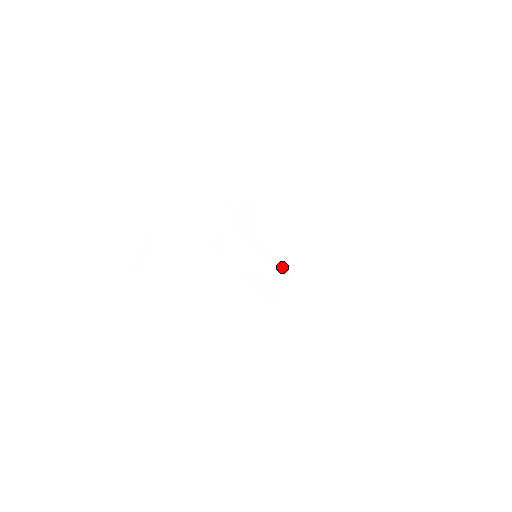
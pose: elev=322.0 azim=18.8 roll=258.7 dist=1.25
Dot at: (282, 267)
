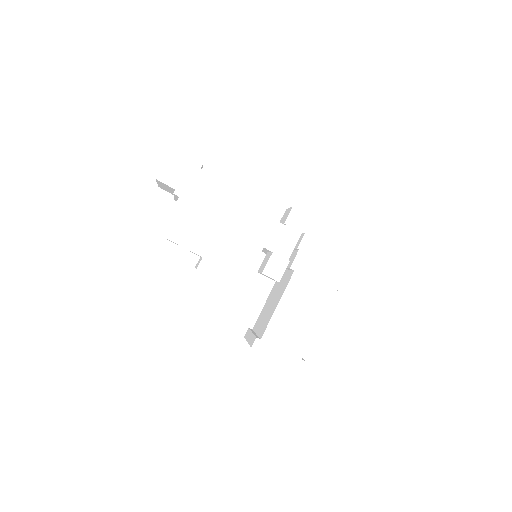
Dot at: (284, 270)
